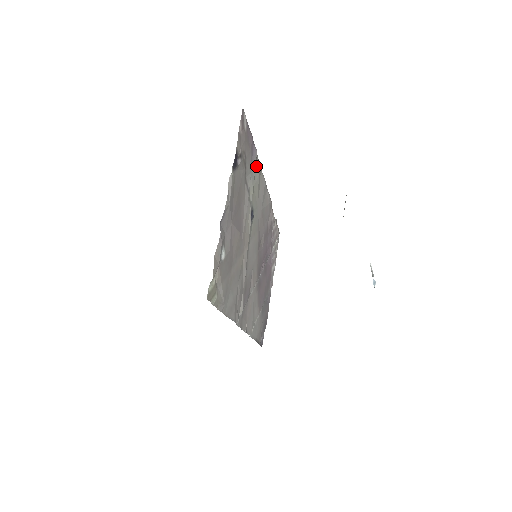
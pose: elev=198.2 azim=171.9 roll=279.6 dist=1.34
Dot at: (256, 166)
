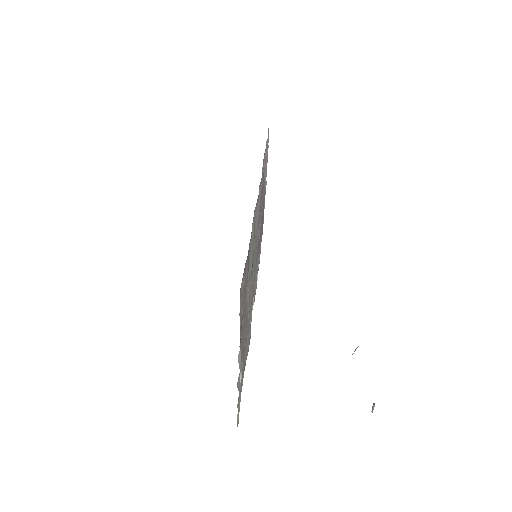
Dot at: occluded
